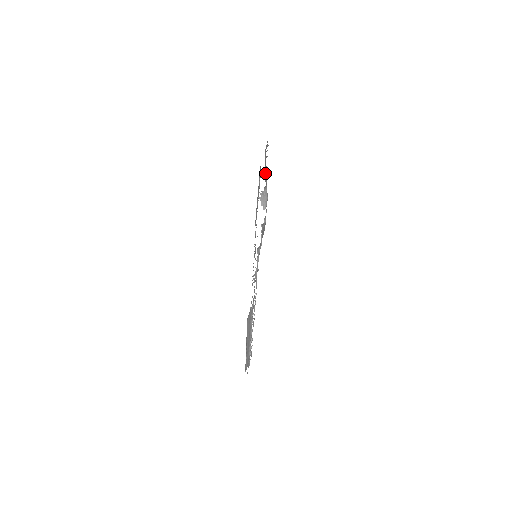
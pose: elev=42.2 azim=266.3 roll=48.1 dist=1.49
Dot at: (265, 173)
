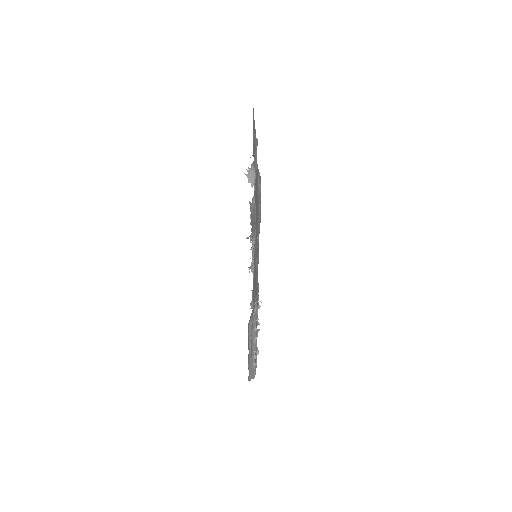
Dot at: occluded
